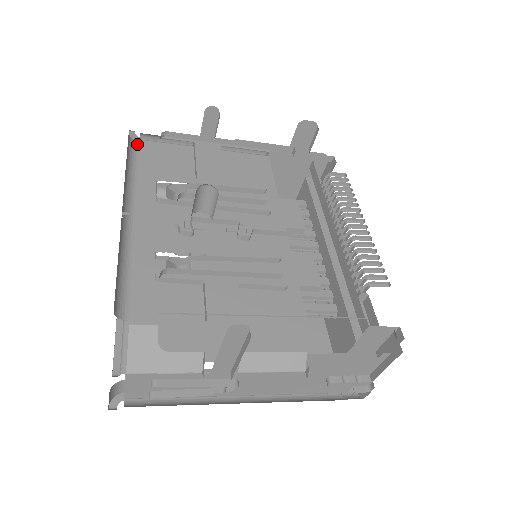
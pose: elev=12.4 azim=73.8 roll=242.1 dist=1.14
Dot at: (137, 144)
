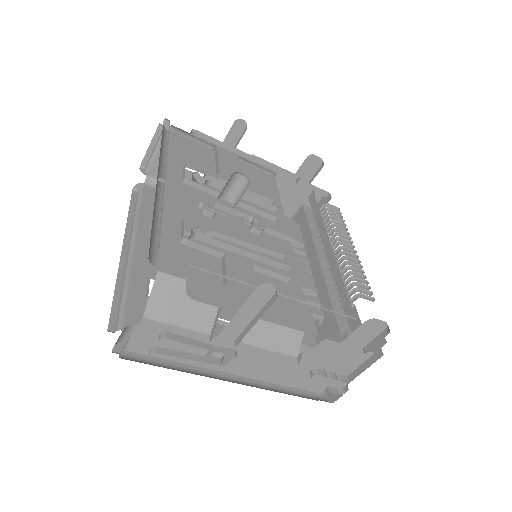
Dot at: occluded
